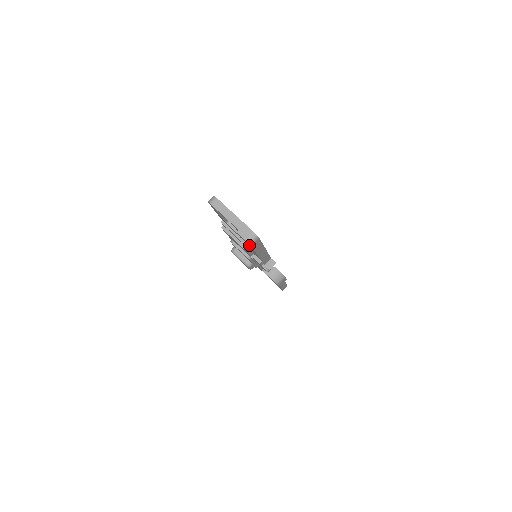
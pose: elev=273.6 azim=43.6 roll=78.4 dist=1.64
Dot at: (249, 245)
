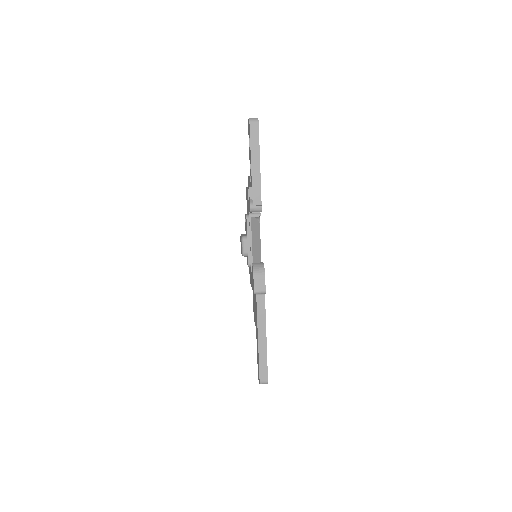
Dot at: (249, 131)
